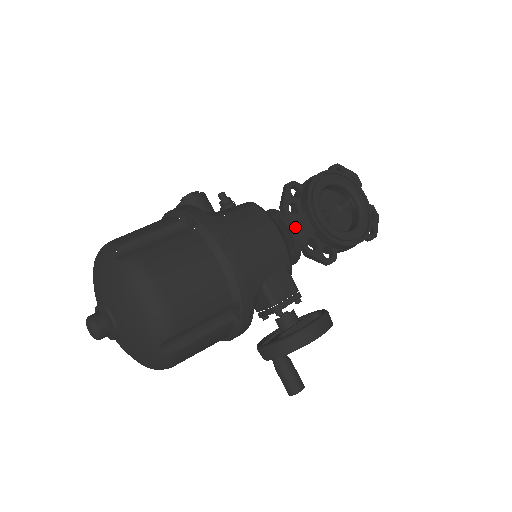
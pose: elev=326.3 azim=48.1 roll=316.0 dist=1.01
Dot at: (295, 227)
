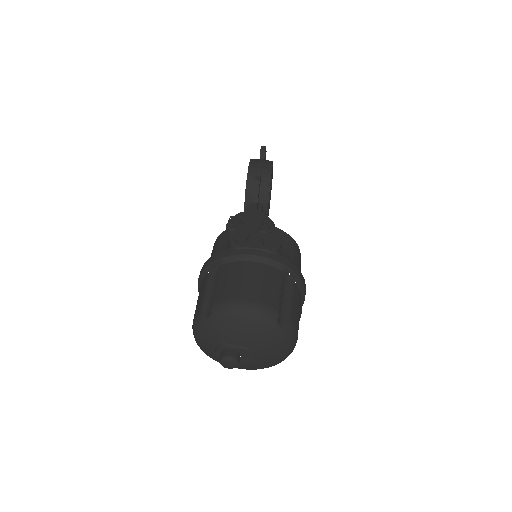
Dot at: occluded
